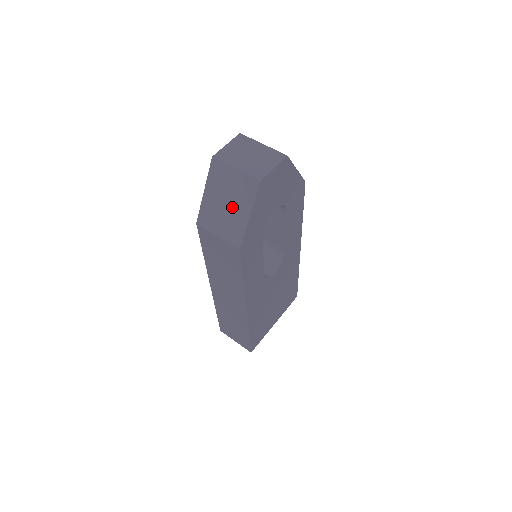
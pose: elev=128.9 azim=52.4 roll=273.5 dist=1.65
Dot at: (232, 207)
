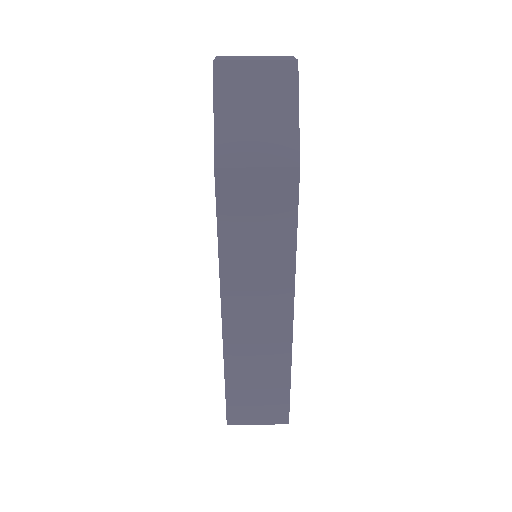
Dot at: (267, 113)
